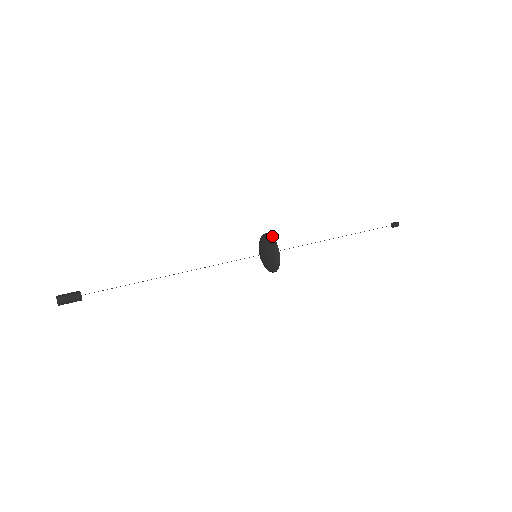
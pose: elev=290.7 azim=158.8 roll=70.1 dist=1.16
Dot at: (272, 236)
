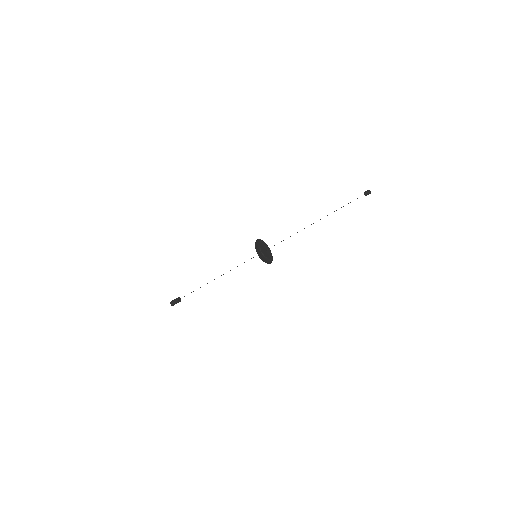
Dot at: (256, 241)
